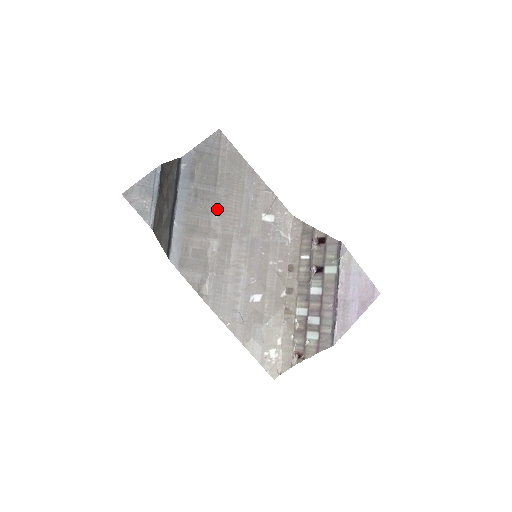
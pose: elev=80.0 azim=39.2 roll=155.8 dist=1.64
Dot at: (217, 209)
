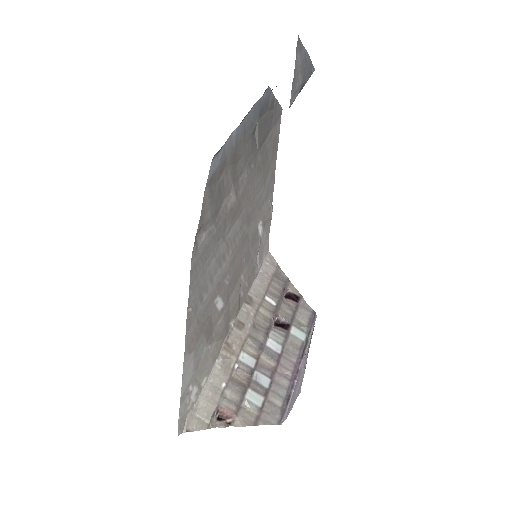
Dot at: (250, 169)
